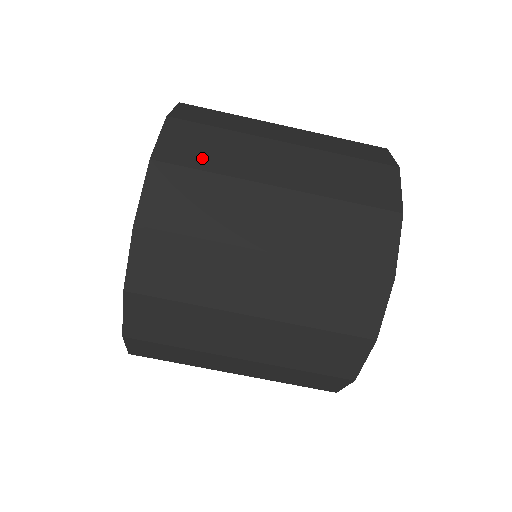
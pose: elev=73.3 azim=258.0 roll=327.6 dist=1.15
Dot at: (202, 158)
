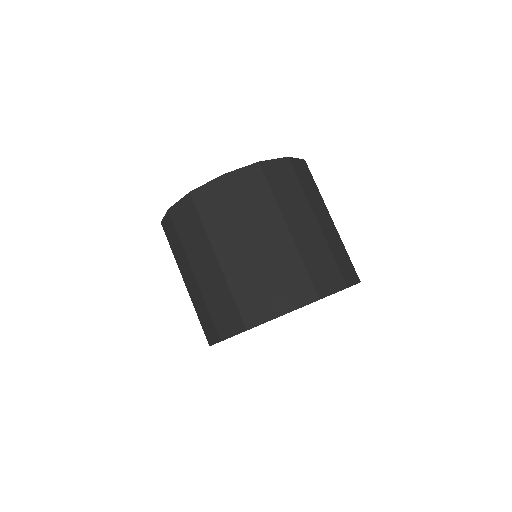
Dot at: (277, 185)
